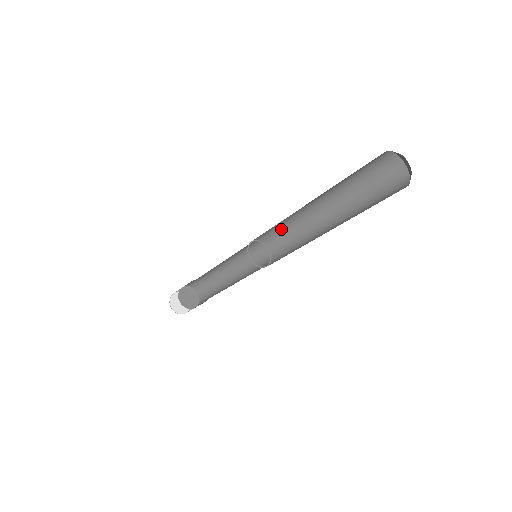
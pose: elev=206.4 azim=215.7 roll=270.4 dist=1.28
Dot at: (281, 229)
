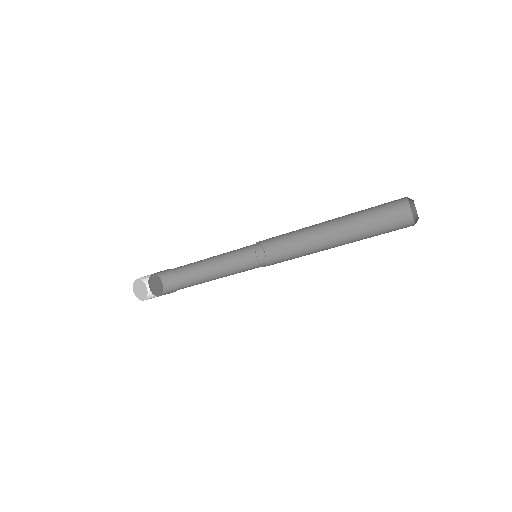
Dot at: (289, 244)
